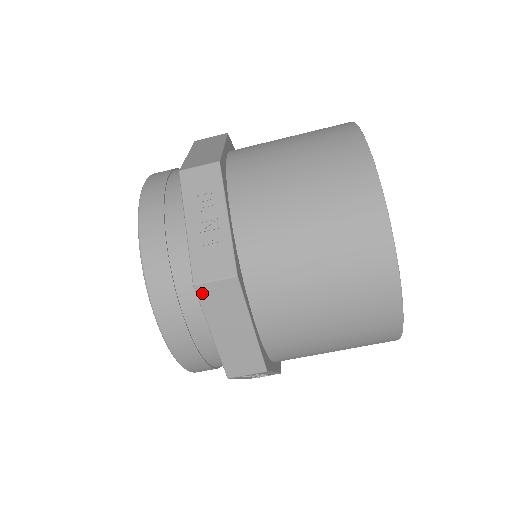
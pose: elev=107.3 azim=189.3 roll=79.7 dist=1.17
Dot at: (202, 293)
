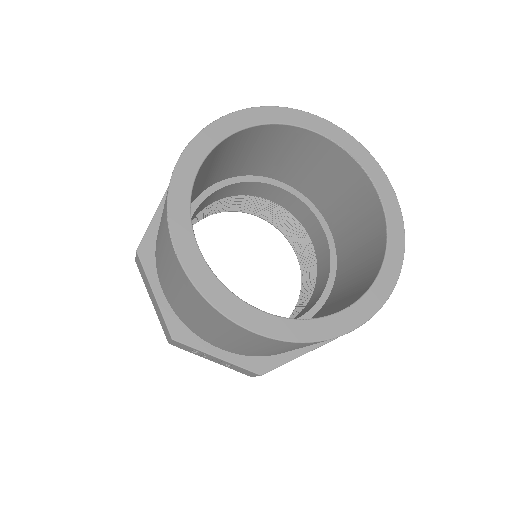
Dot at: occluded
